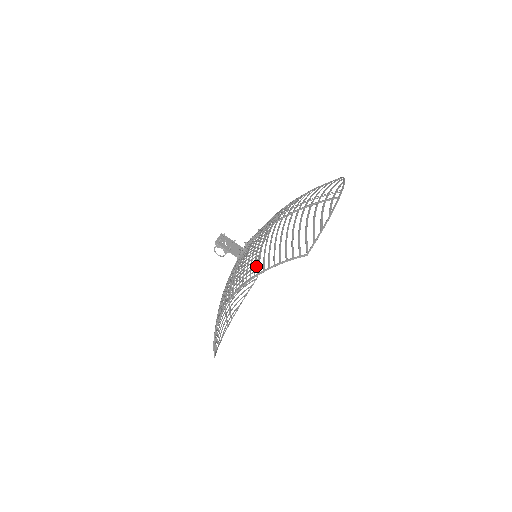
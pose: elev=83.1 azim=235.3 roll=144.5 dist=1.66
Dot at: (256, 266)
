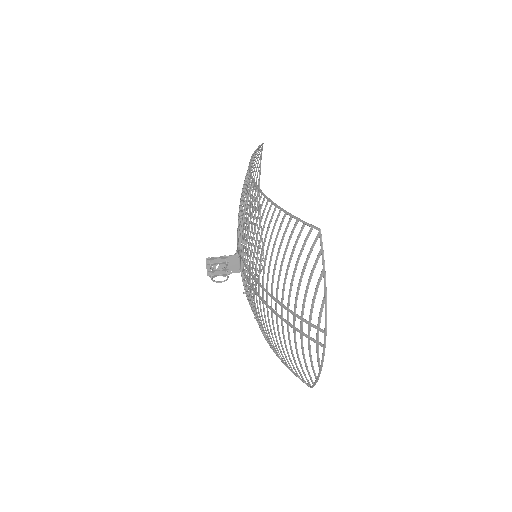
Dot at: (291, 370)
